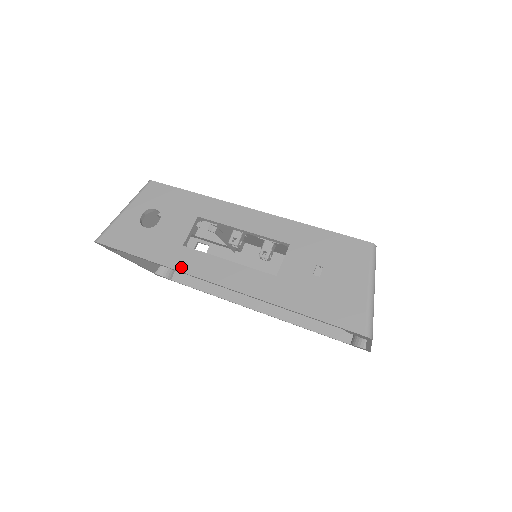
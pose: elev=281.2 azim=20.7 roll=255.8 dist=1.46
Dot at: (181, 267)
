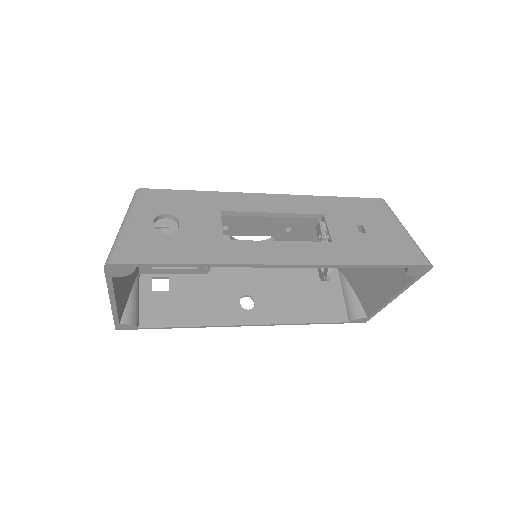
Dot at: (237, 260)
